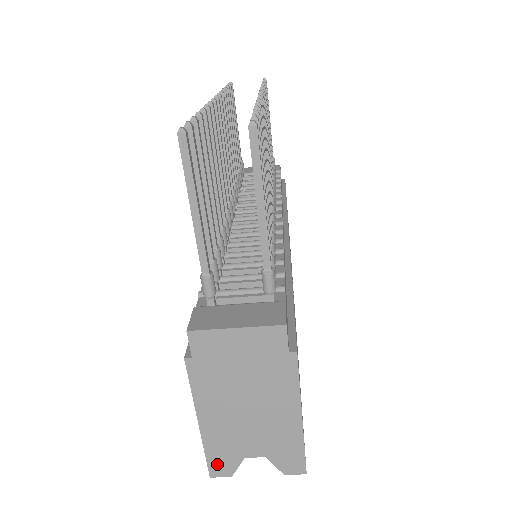
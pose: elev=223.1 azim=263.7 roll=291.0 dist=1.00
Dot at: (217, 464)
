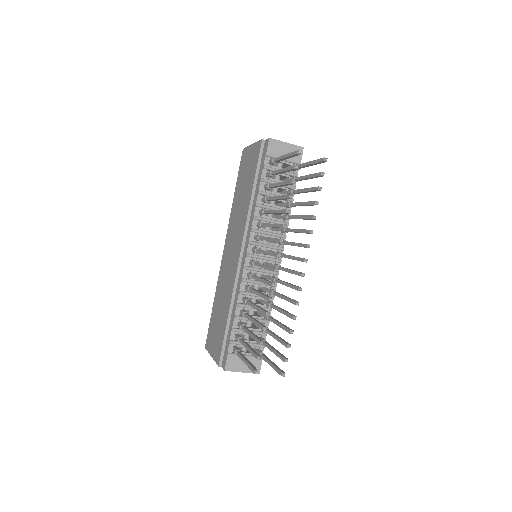
Dot at: occluded
